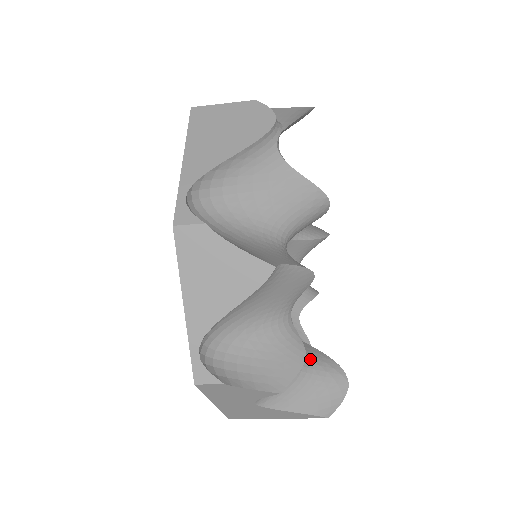
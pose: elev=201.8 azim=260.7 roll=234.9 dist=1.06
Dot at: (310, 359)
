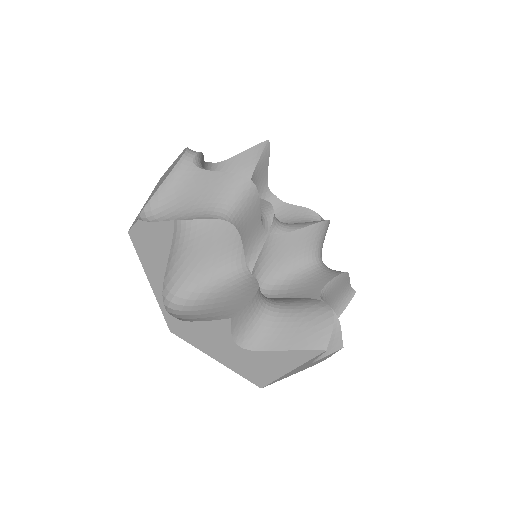
Dot at: (291, 303)
